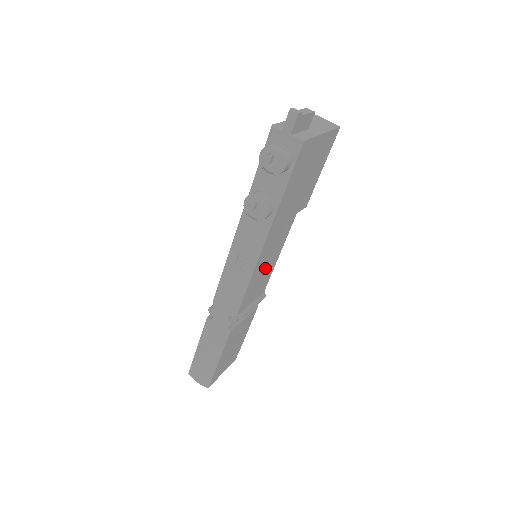
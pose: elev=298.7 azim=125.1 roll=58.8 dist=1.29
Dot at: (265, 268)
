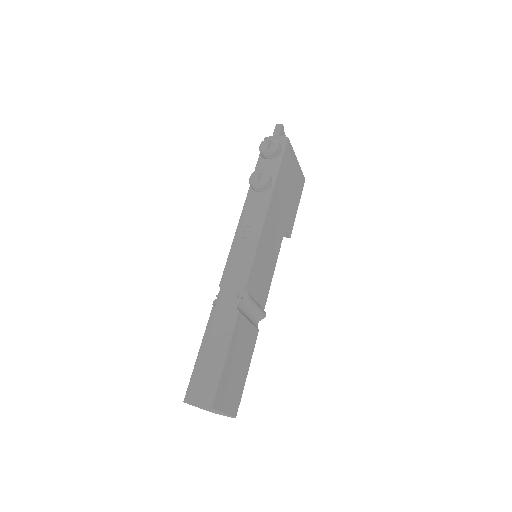
Dot at: (266, 260)
